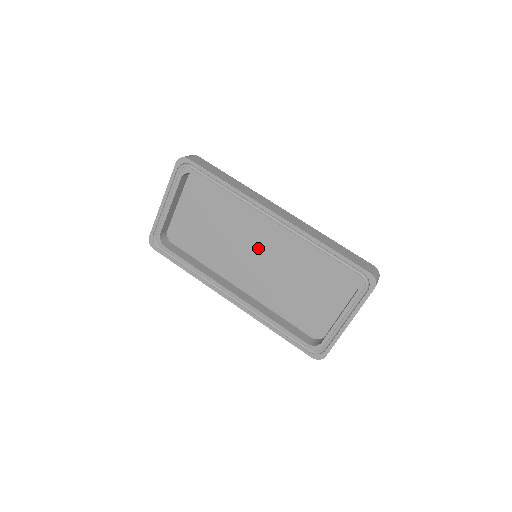
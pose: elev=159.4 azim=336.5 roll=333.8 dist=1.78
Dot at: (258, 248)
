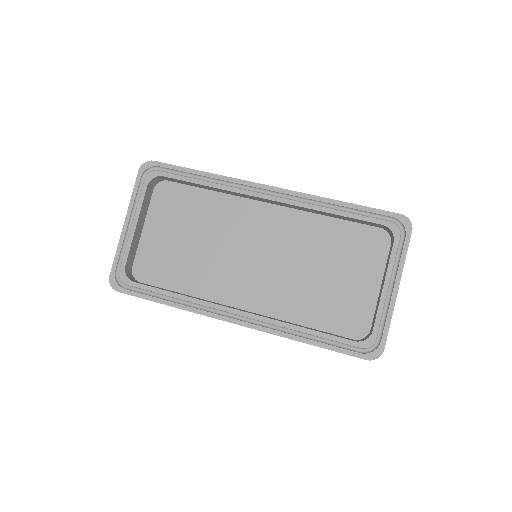
Dot at: (256, 245)
